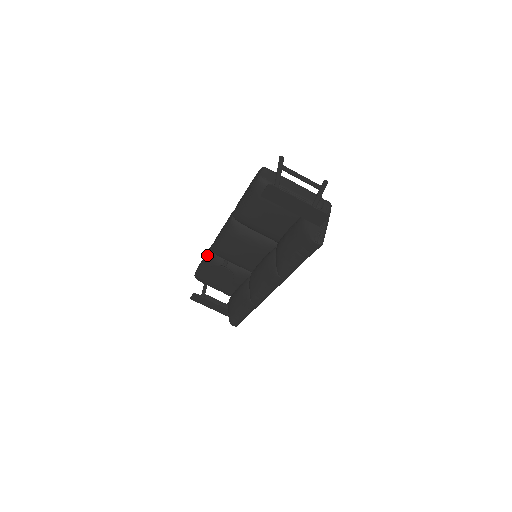
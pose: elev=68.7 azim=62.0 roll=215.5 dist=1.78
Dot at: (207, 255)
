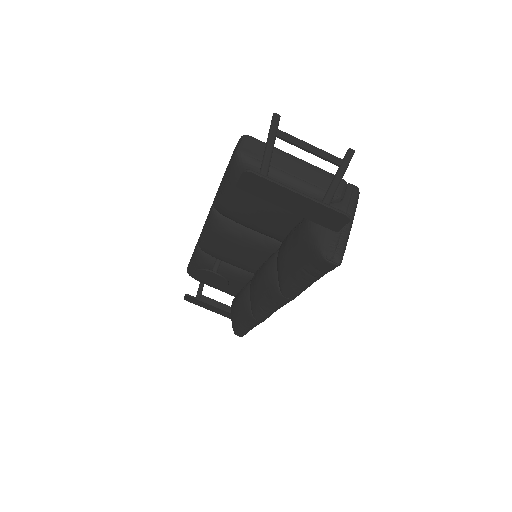
Dot at: (194, 250)
